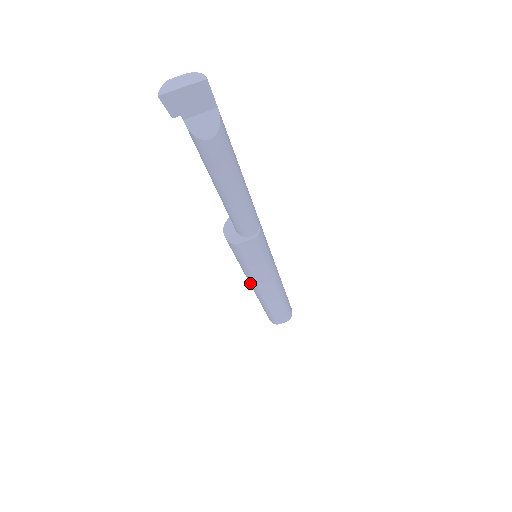
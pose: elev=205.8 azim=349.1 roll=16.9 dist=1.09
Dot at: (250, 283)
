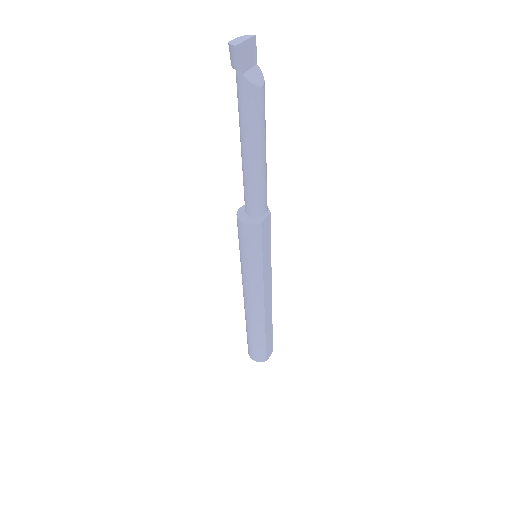
Dot at: (255, 294)
